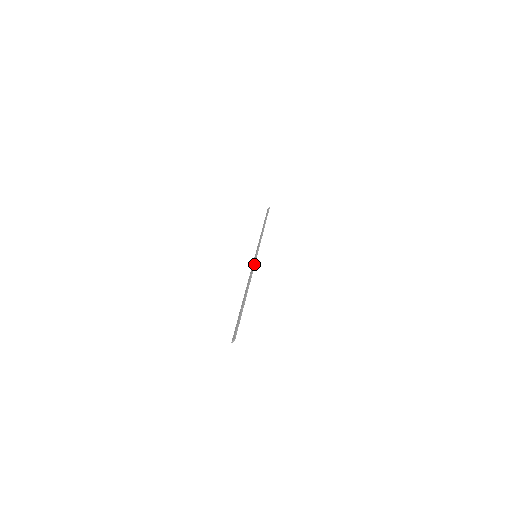
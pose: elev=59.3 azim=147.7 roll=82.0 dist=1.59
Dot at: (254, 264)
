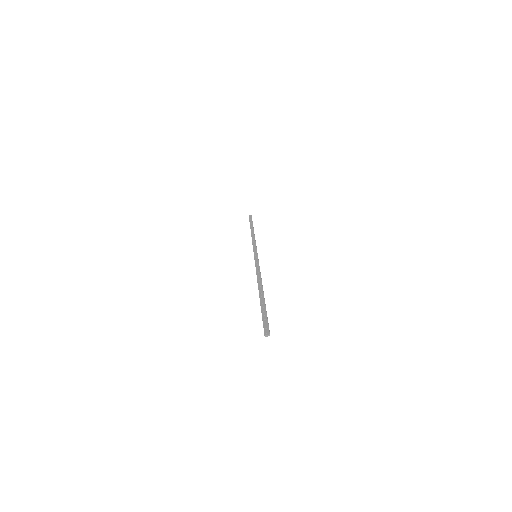
Dot at: occluded
